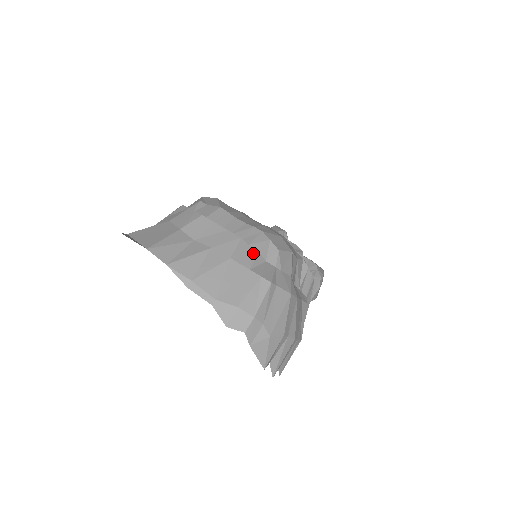
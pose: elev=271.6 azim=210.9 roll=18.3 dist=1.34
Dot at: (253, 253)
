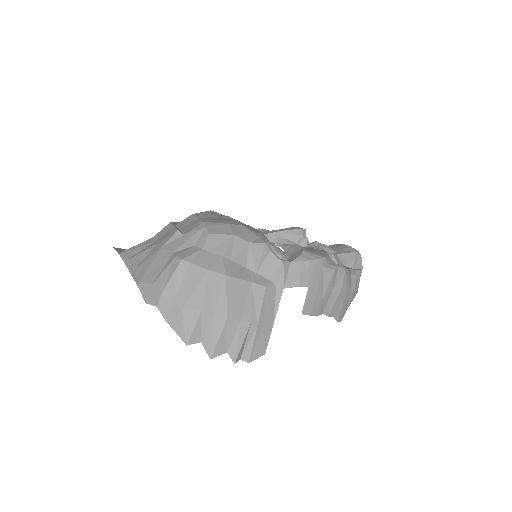
Dot at: (184, 240)
